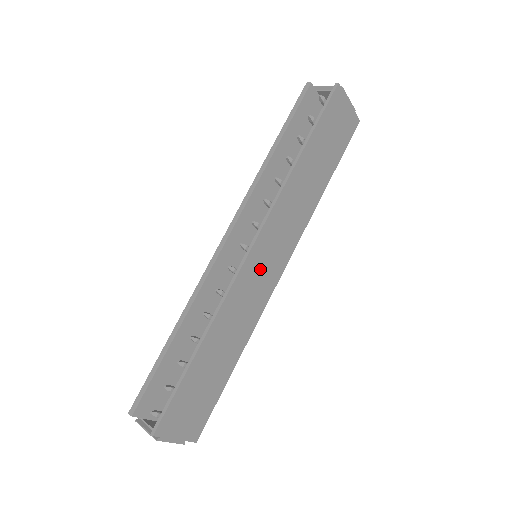
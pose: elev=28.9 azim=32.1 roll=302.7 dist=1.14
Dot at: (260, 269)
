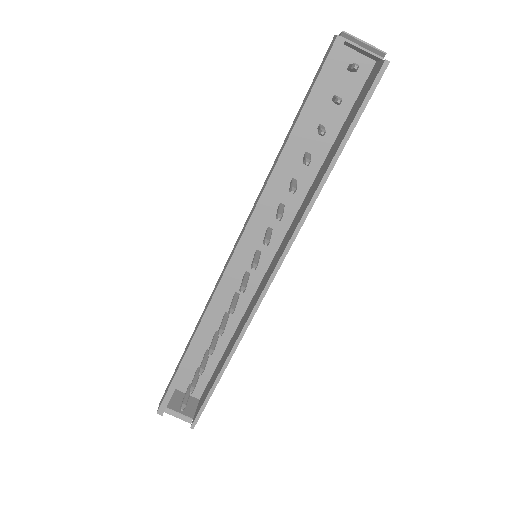
Dot at: occluded
